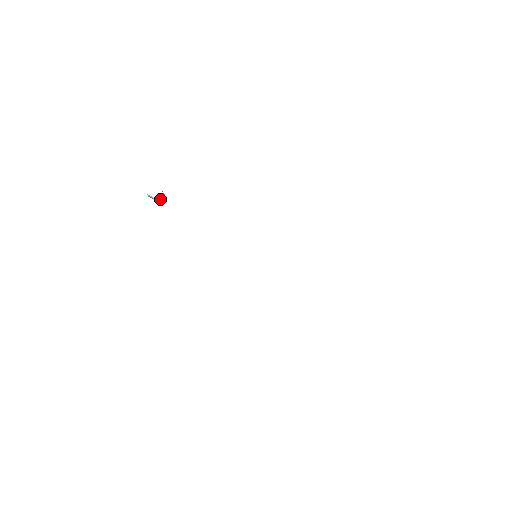
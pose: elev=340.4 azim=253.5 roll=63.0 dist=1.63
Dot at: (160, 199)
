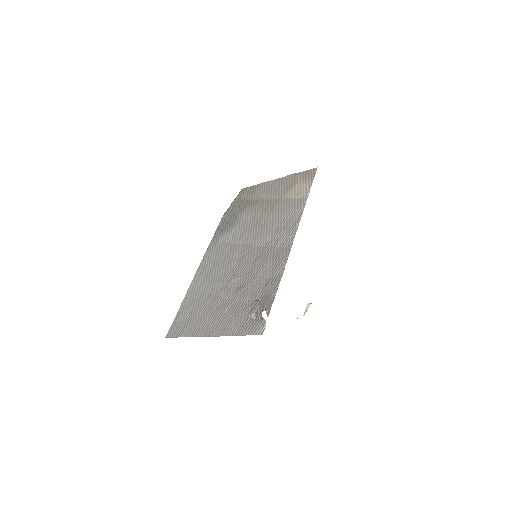
Dot at: (267, 315)
